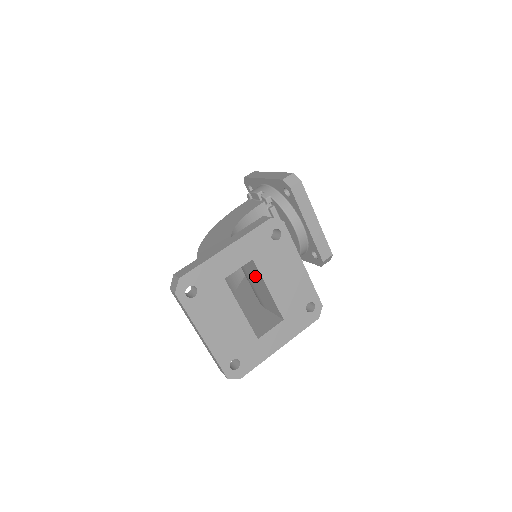
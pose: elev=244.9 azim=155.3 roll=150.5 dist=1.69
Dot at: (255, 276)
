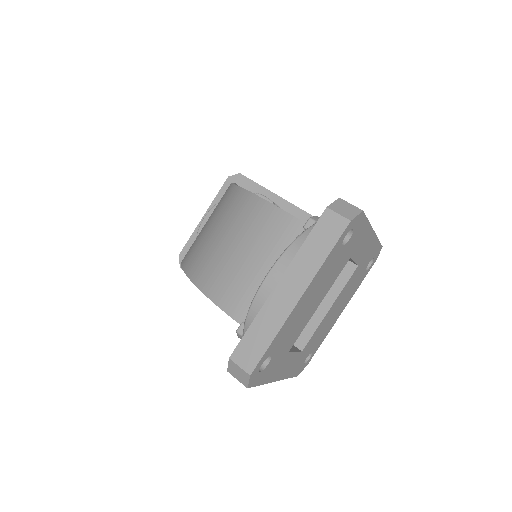
Dot at: occluded
